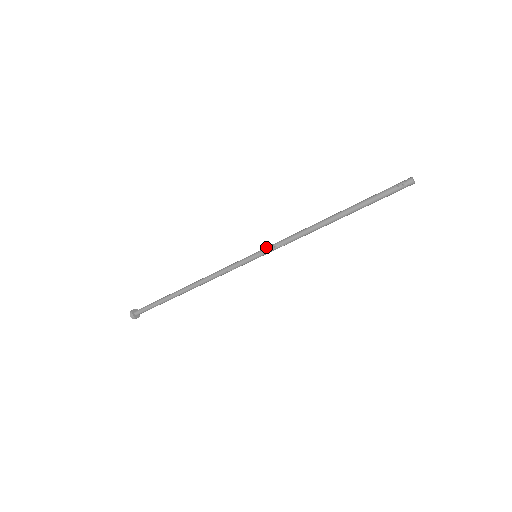
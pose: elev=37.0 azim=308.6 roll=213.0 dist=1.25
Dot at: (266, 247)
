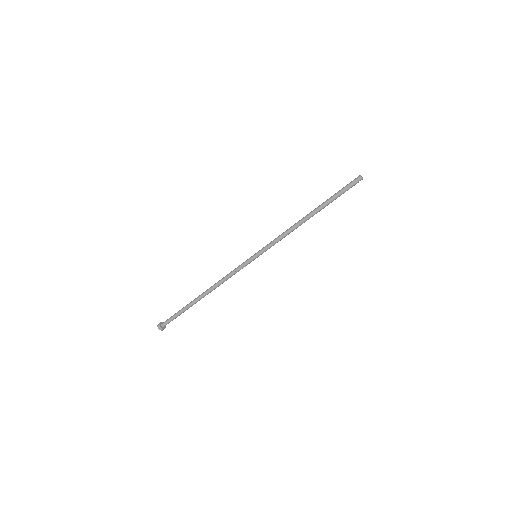
Dot at: (263, 247)
